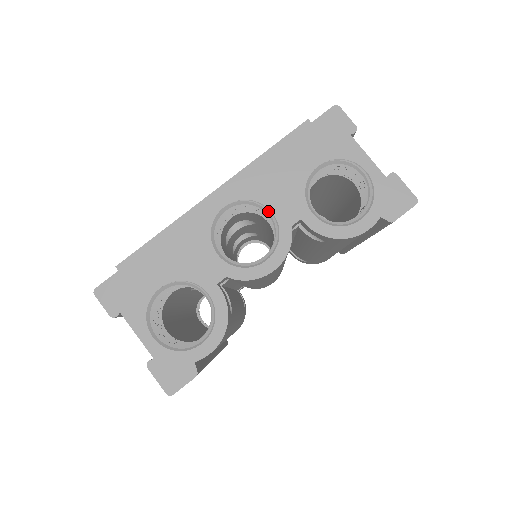
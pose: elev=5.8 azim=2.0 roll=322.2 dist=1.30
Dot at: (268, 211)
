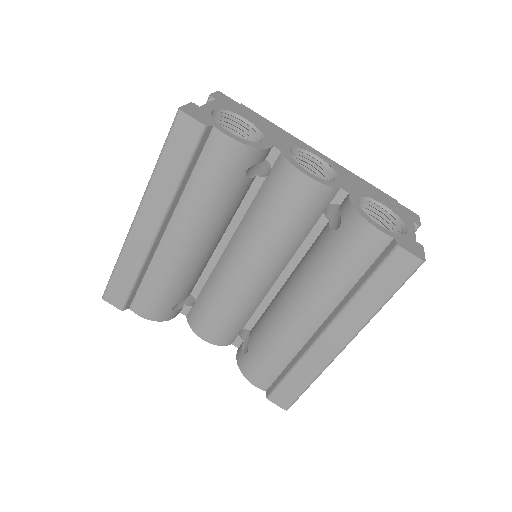
Dot at: (336, 178)
